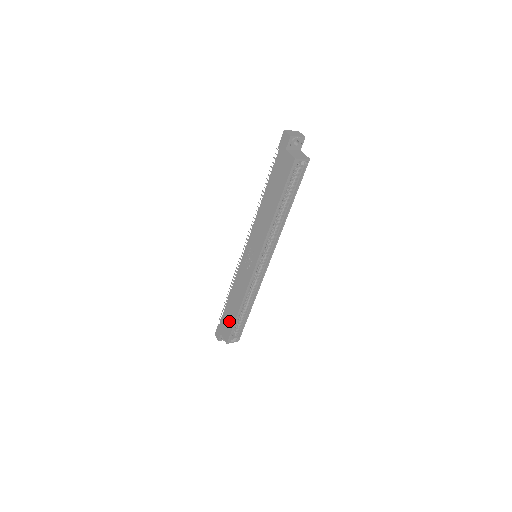
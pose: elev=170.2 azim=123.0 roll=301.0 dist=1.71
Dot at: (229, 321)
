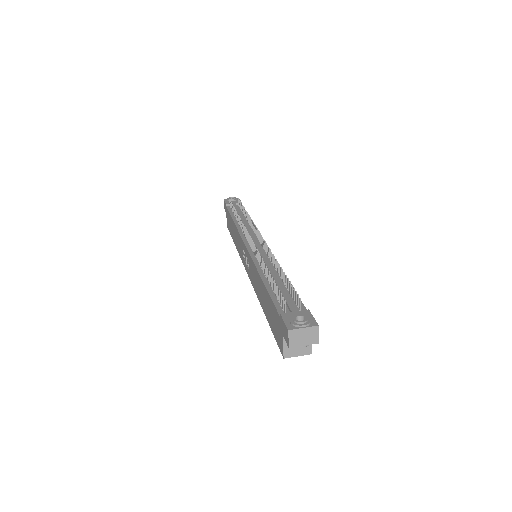
Dot at: (230, 227)
